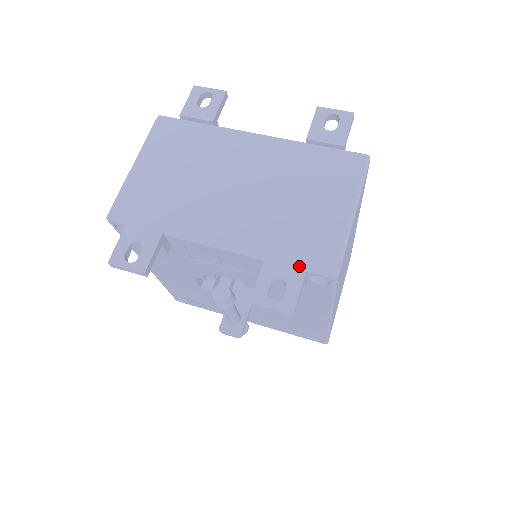
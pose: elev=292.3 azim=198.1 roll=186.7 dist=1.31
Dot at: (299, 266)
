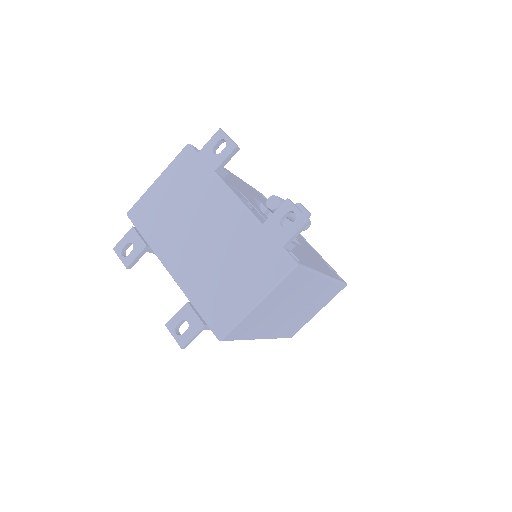
Dot at: (204, 319)
